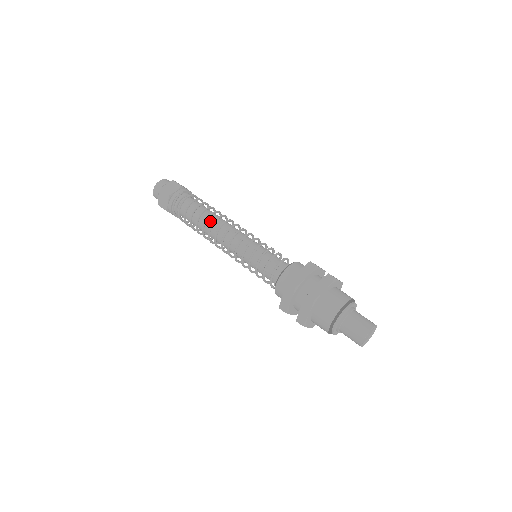
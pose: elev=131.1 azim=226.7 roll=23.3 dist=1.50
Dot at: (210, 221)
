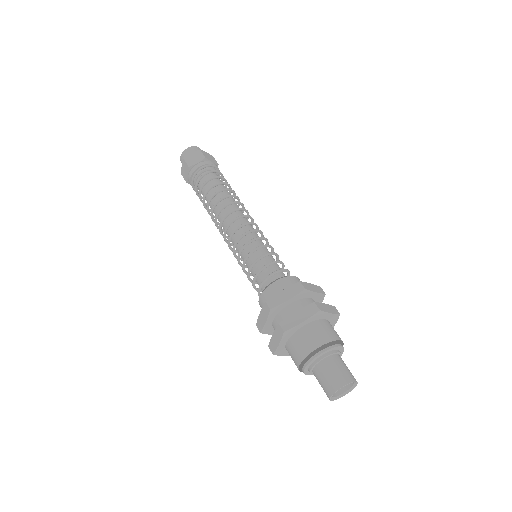
Dot at: (231, 200)
